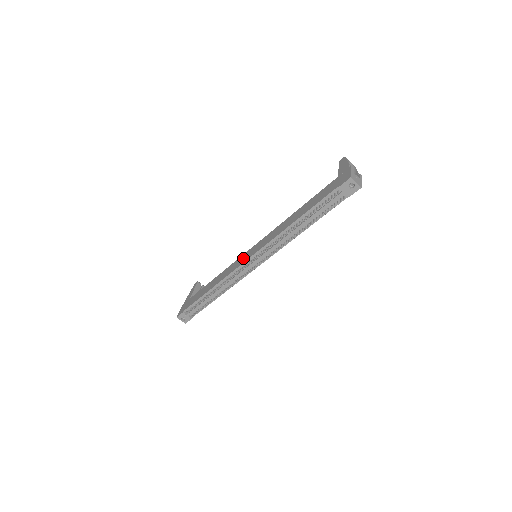
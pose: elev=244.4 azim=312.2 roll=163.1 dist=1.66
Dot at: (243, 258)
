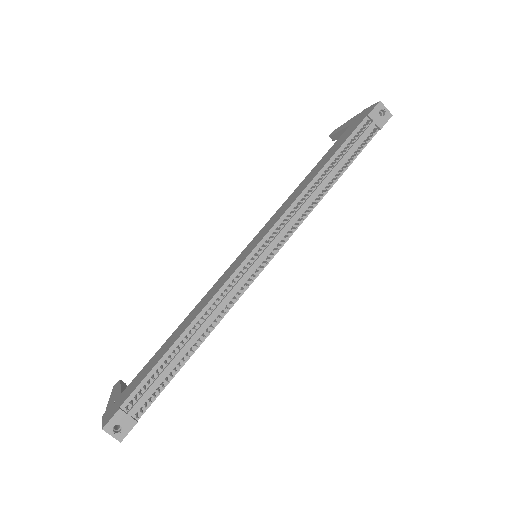
Dot at: (235, 263)
